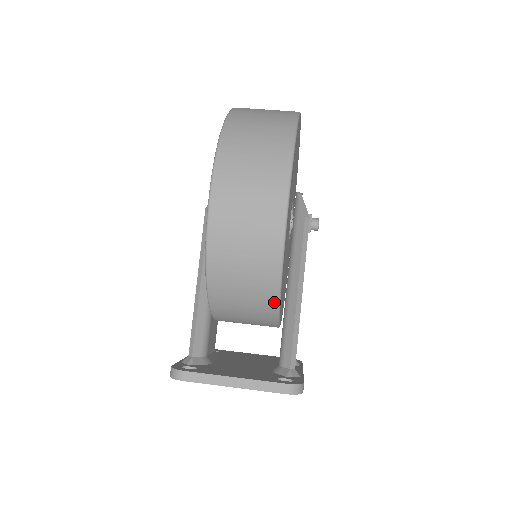
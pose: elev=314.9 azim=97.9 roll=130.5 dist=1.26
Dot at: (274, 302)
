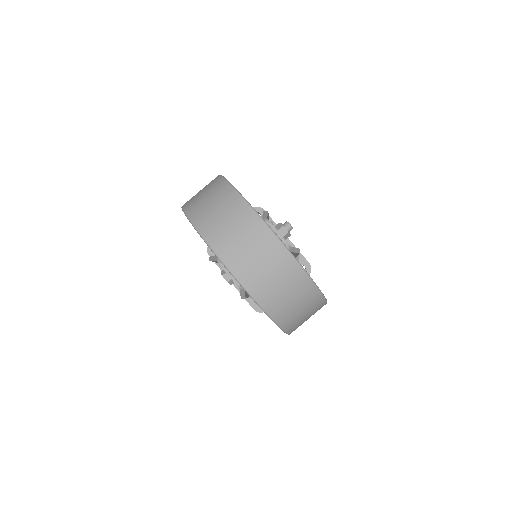
Dot at: occluded
